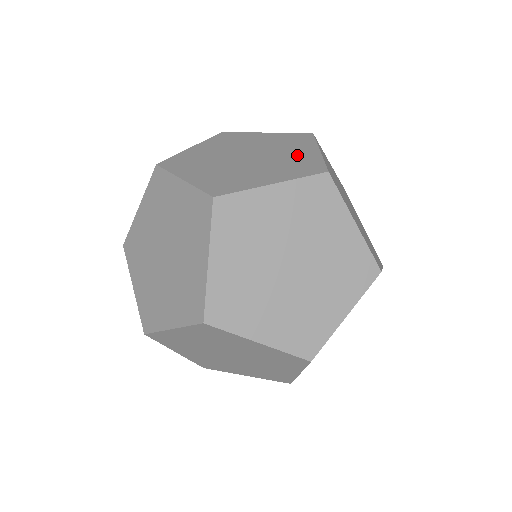
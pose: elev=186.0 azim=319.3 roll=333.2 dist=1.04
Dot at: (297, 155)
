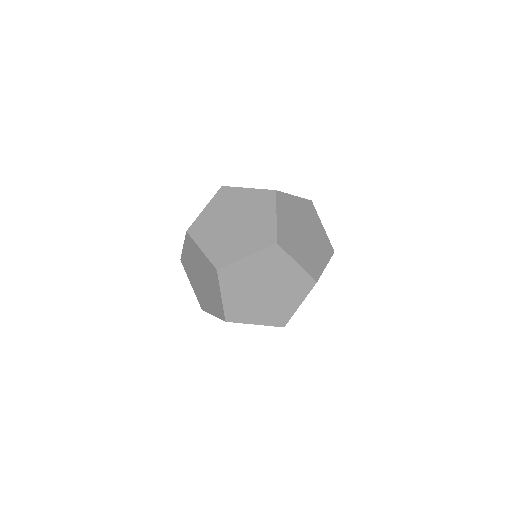
Dot at: (263, 222)
